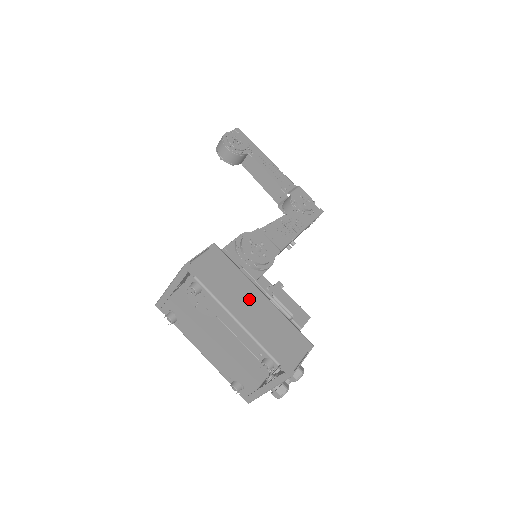
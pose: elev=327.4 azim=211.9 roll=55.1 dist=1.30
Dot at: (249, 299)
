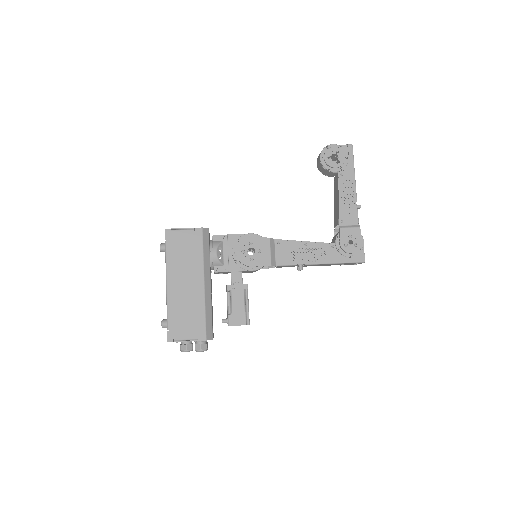
Dot at: (189, 279)
